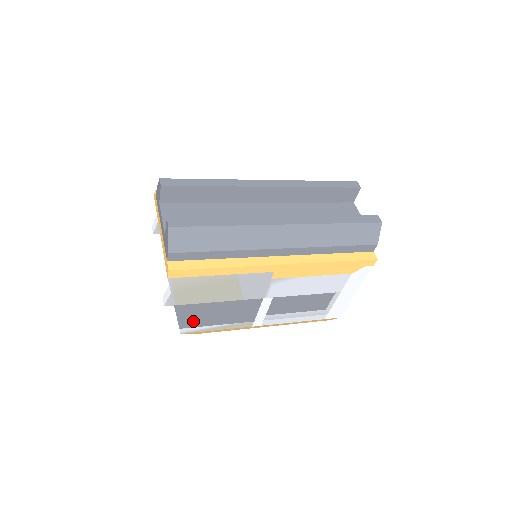
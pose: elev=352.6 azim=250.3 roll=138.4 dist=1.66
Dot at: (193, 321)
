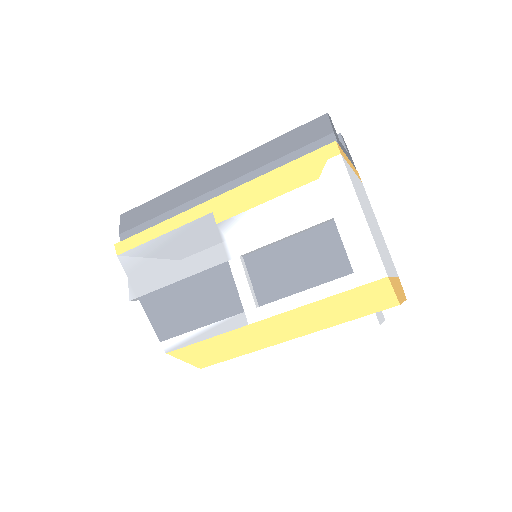
Dot at: (169, 324)
